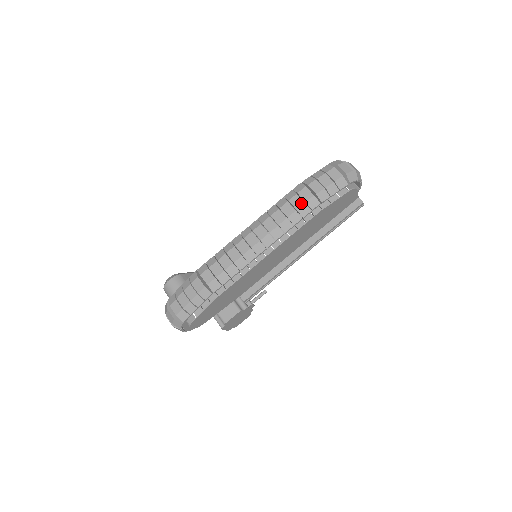
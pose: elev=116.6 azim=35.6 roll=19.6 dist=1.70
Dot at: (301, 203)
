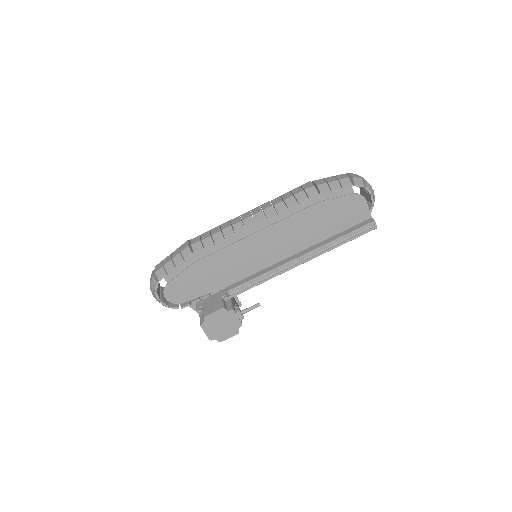
Dot at: (300, 191)
